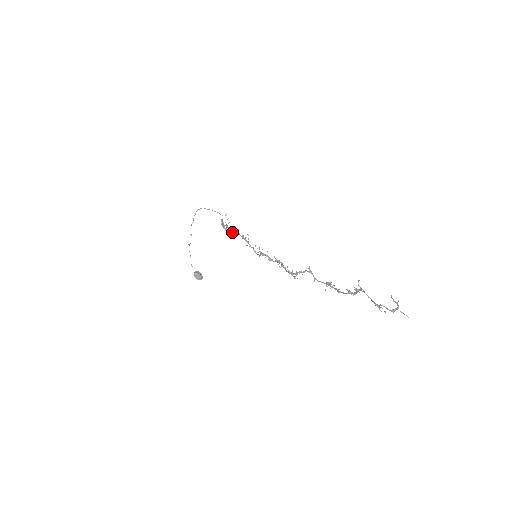
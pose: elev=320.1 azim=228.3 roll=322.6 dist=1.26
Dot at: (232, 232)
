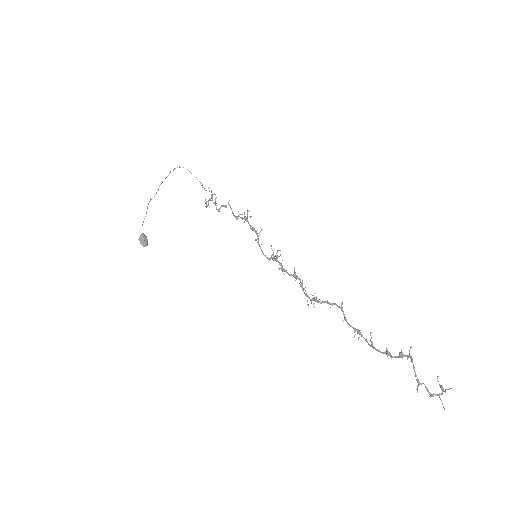
Dot at: (234, 215)
